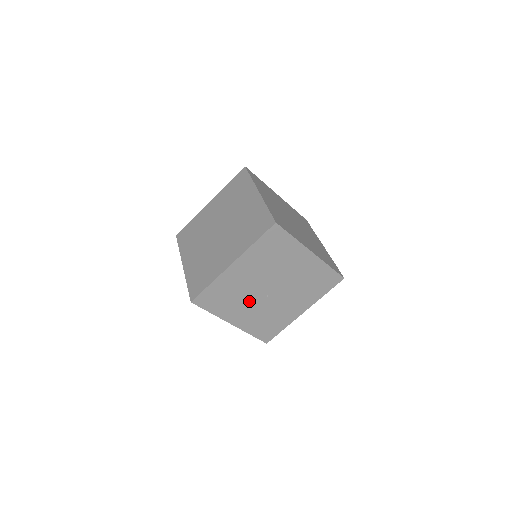
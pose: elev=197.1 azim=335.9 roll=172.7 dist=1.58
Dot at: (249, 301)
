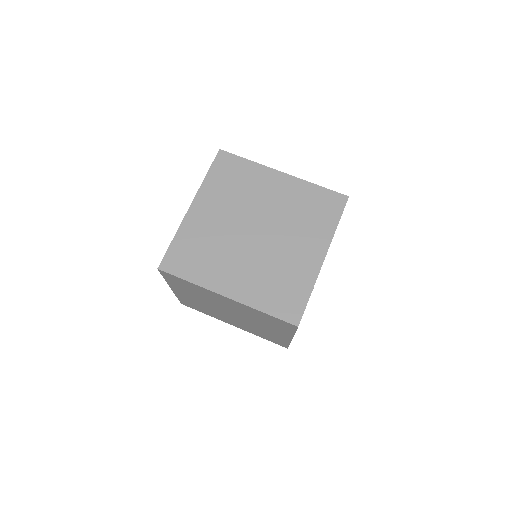
Dot at: occluded
